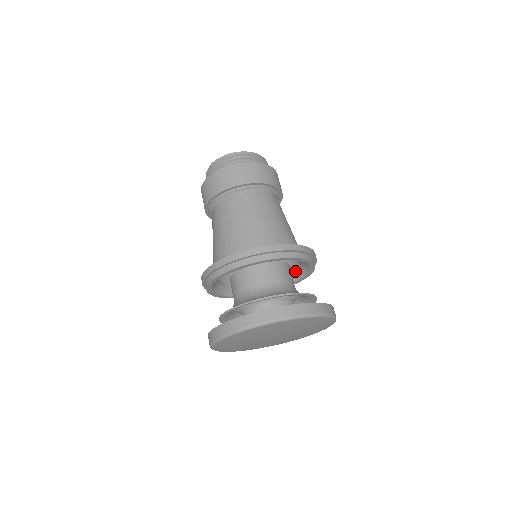
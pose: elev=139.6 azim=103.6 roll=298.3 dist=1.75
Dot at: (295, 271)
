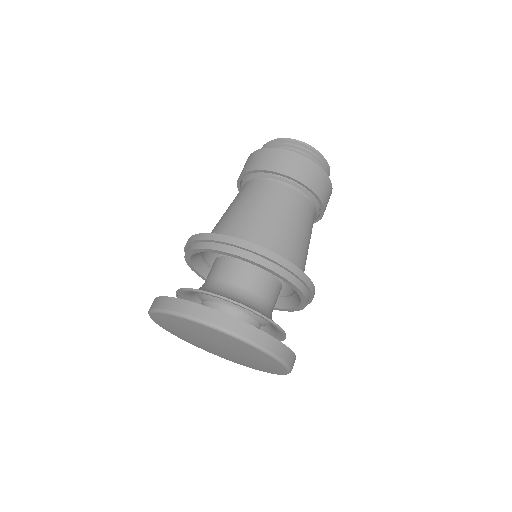
Dot at: occluded
